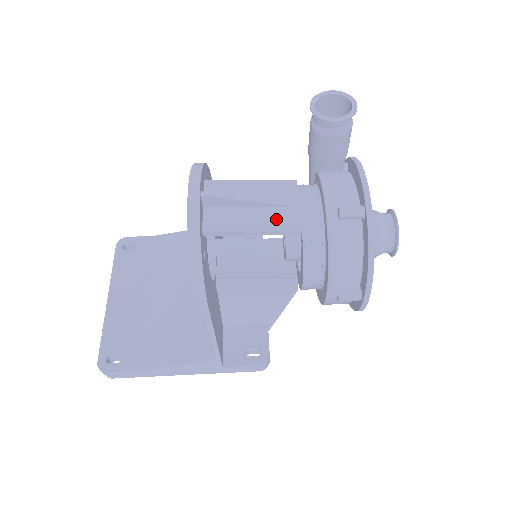
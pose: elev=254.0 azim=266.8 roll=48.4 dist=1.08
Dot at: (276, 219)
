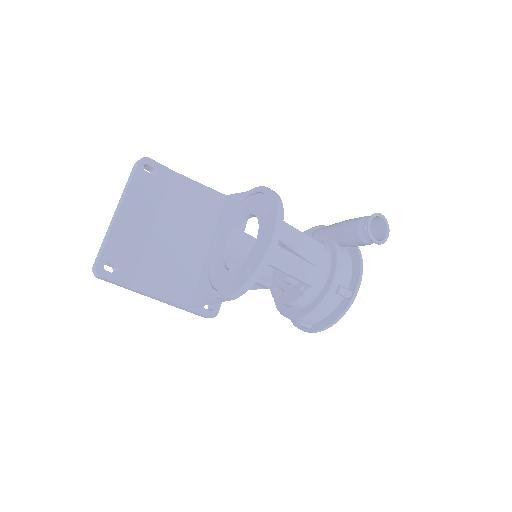
Dot at: (304, 271)
